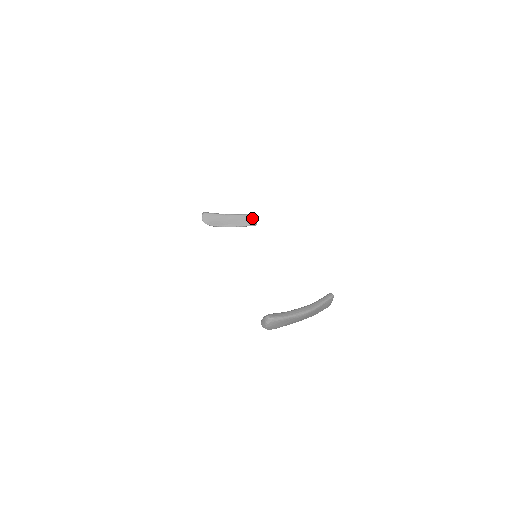
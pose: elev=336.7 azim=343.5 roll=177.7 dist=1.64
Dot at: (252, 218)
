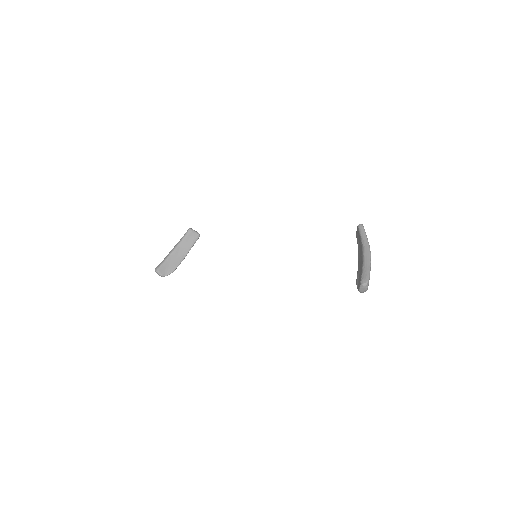
Dot at: (192, 234)
